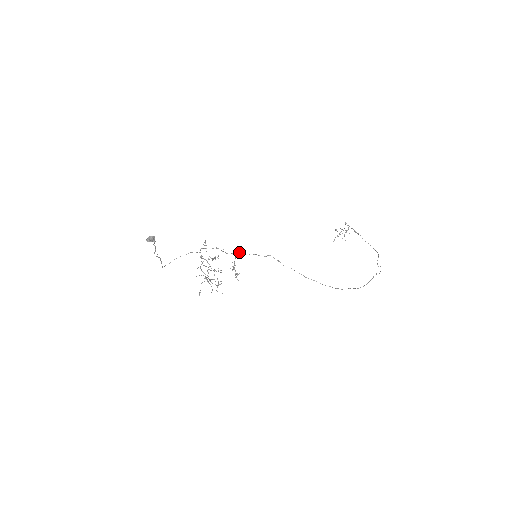
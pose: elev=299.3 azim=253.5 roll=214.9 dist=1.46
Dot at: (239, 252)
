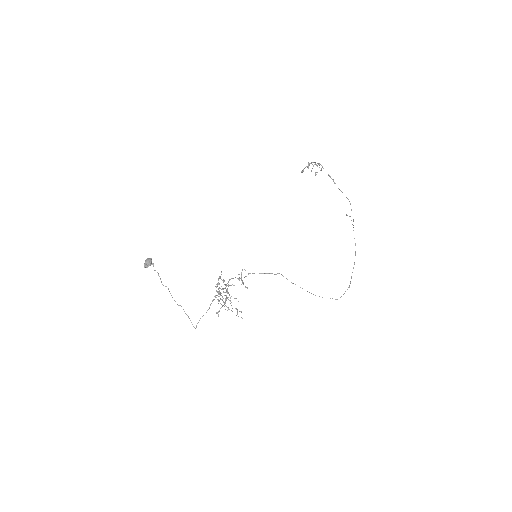
Dot at: occluded
